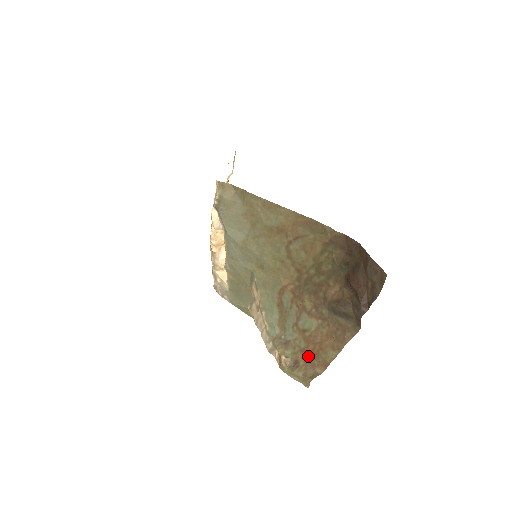
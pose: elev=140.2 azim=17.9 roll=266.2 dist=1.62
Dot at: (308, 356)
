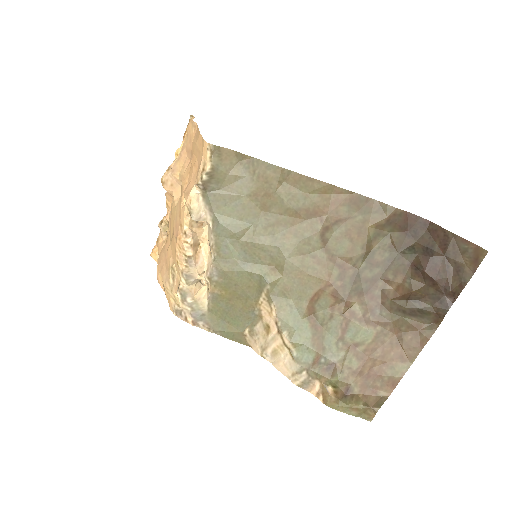
Dot at: (365, 378)
